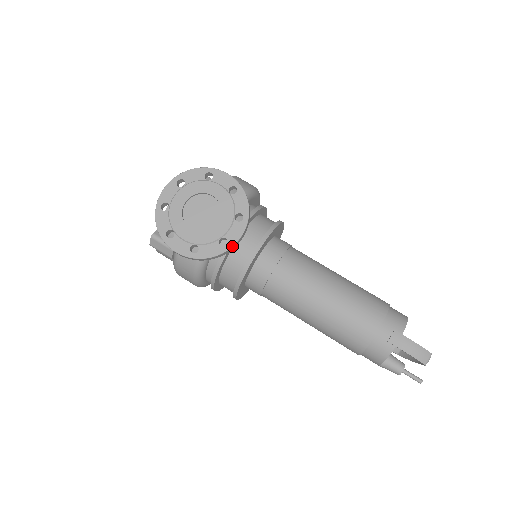
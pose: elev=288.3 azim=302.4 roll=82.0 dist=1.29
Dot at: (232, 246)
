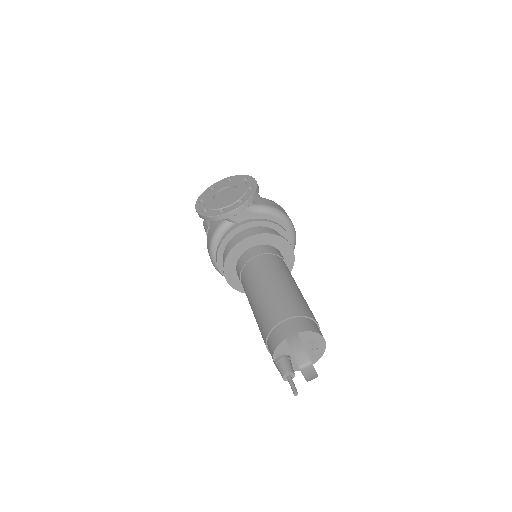
Dot at: (223, 214)
